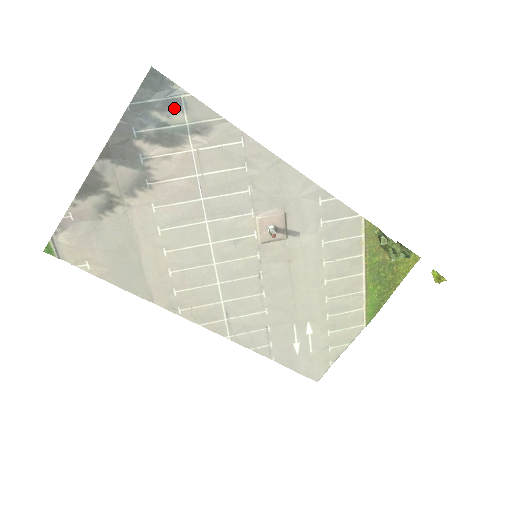
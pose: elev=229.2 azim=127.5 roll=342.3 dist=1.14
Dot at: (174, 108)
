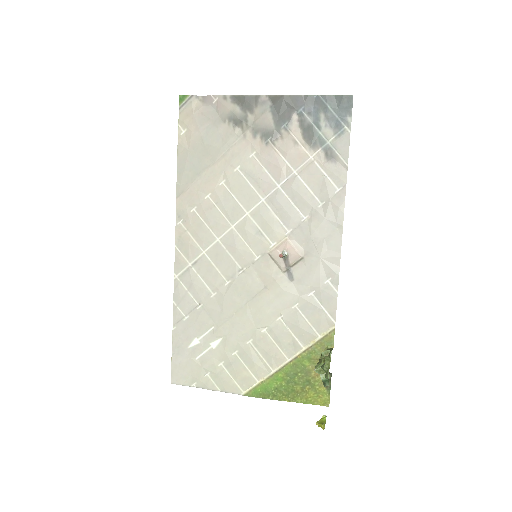
Dot at: (334, 127)
